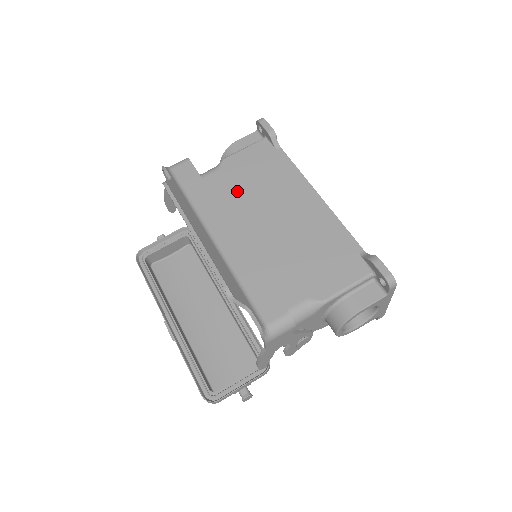
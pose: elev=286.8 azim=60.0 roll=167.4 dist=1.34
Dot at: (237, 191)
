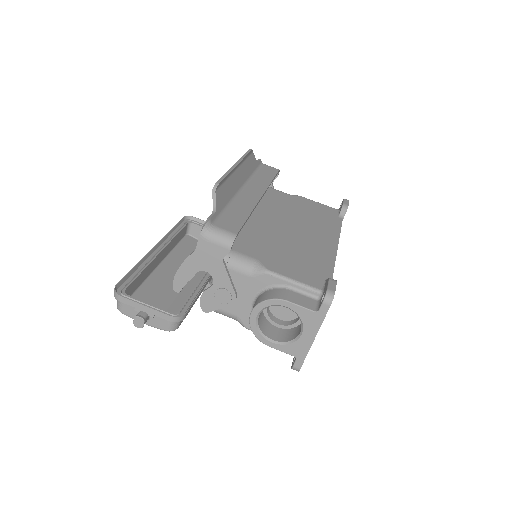
Dot at: (288, 206)
